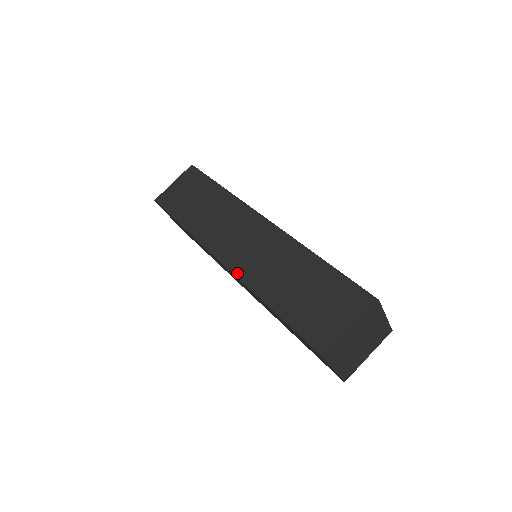
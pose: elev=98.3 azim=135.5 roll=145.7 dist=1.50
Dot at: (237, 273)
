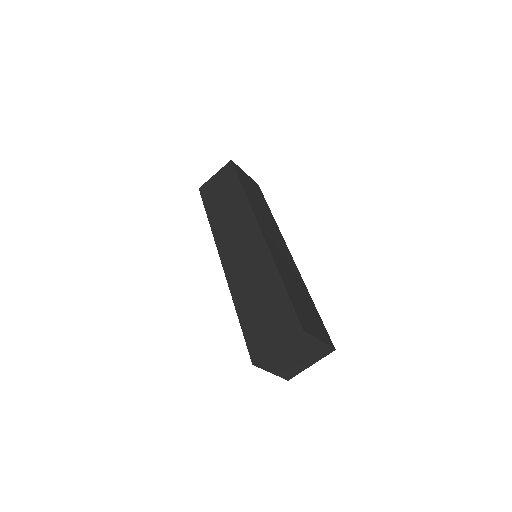
Dot at: (227, 273)
